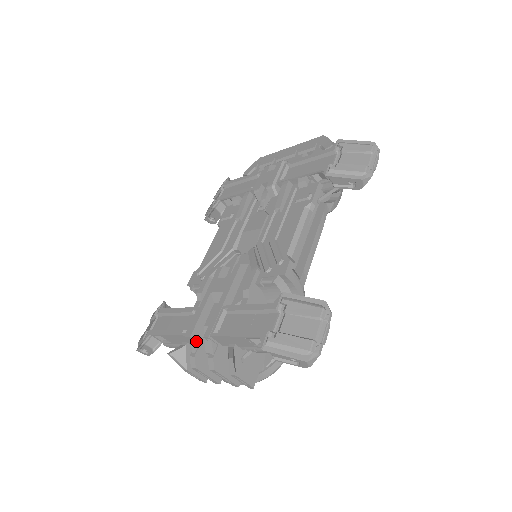
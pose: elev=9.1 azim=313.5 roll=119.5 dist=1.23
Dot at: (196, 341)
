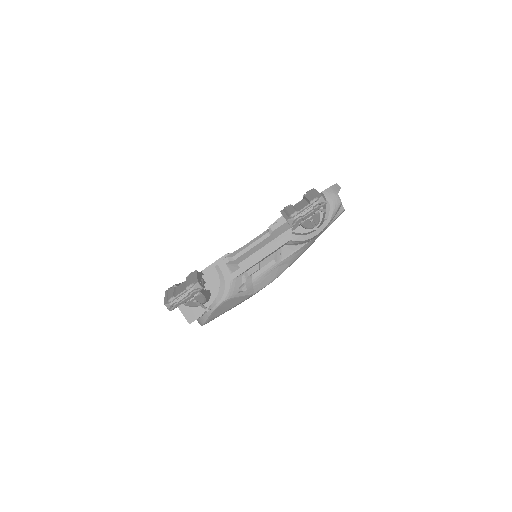
Dot at: occluded
